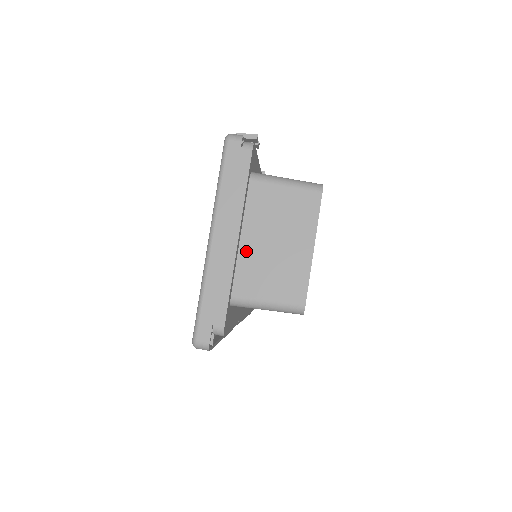
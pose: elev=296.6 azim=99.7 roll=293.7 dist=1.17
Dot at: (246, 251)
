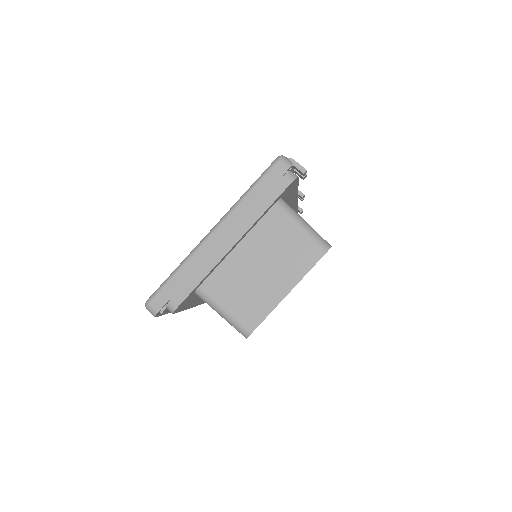
Dot at: (234, 259)
